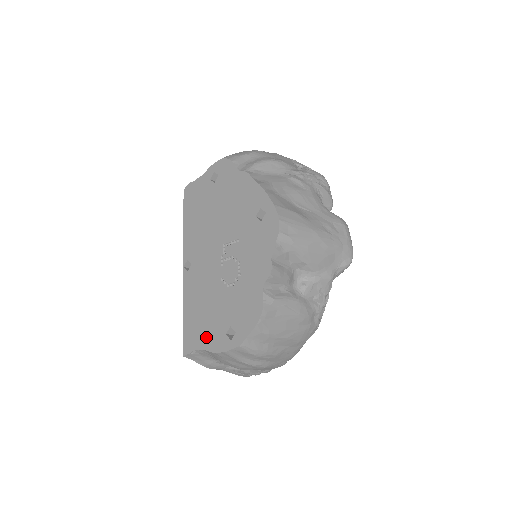
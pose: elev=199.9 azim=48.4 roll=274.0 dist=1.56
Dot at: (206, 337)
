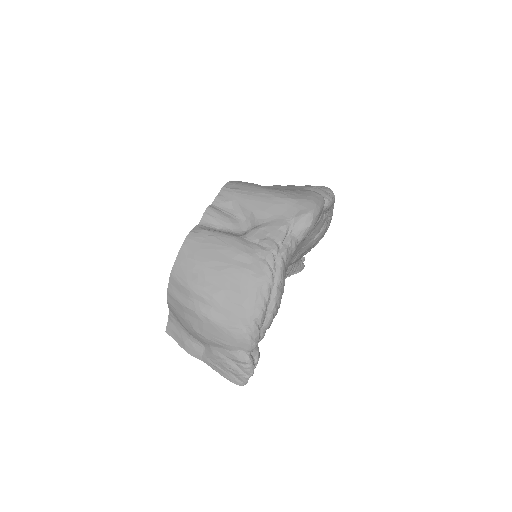
Dot at: occluded
